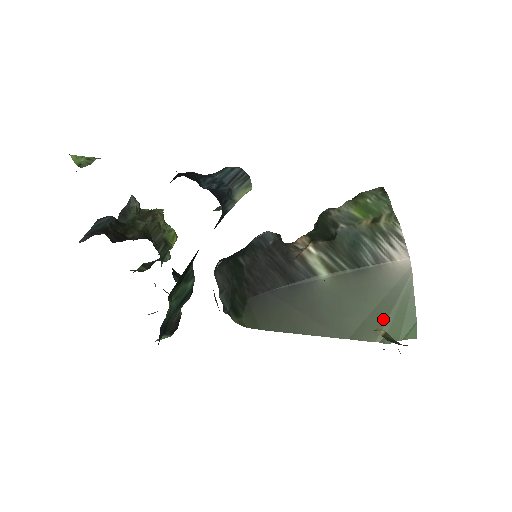
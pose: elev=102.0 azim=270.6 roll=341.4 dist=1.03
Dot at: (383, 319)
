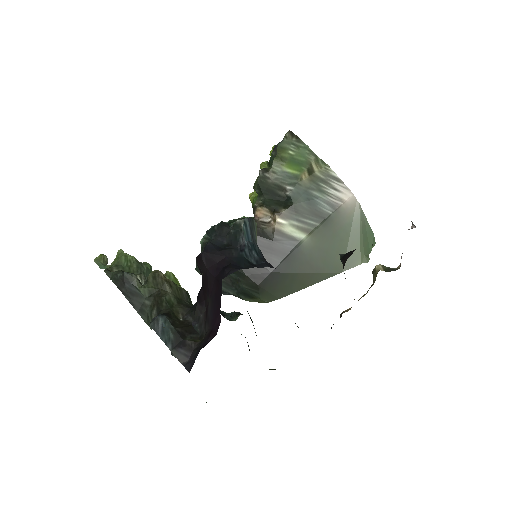
Dot at: (358, 247)
